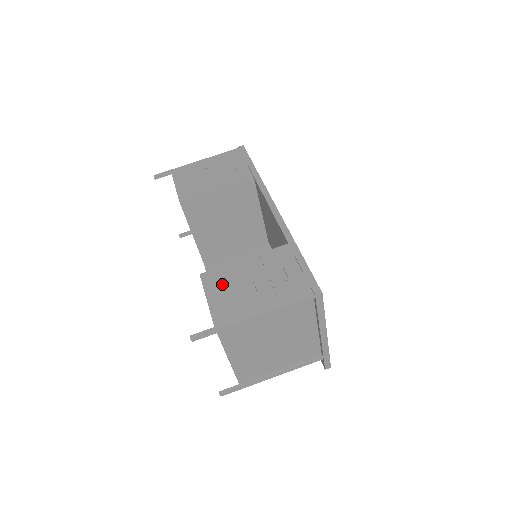
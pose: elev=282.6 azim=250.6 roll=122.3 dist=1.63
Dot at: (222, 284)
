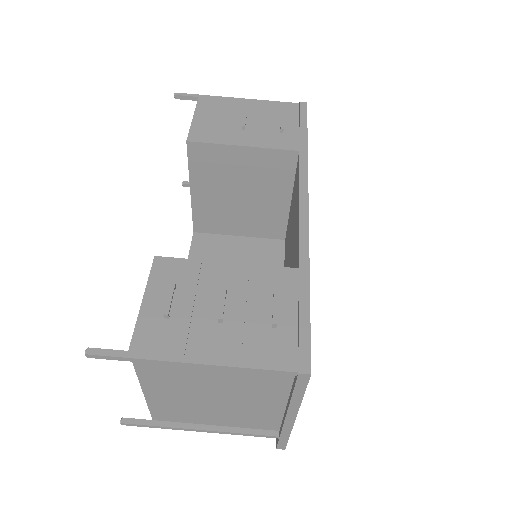
Dot at: (176, 287)
